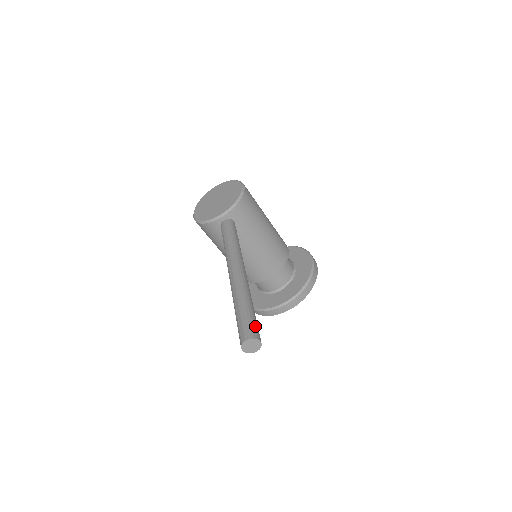
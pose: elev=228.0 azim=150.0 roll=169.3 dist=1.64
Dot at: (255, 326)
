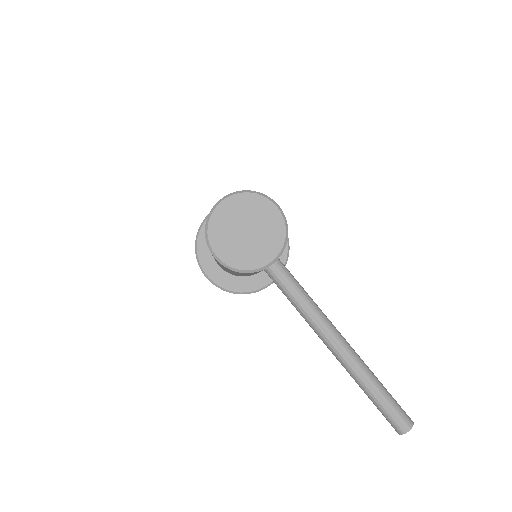
Dot at: (402, 409)
